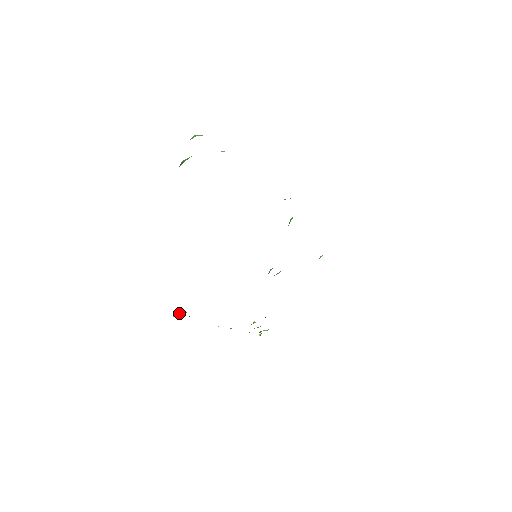
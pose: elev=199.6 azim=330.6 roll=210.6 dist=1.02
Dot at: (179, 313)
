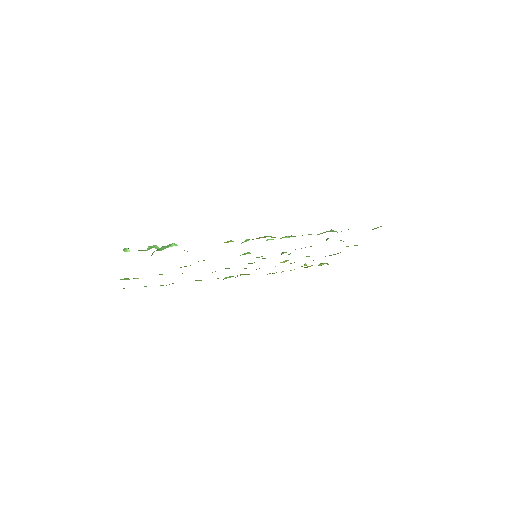
Dot at: (227, 277)
